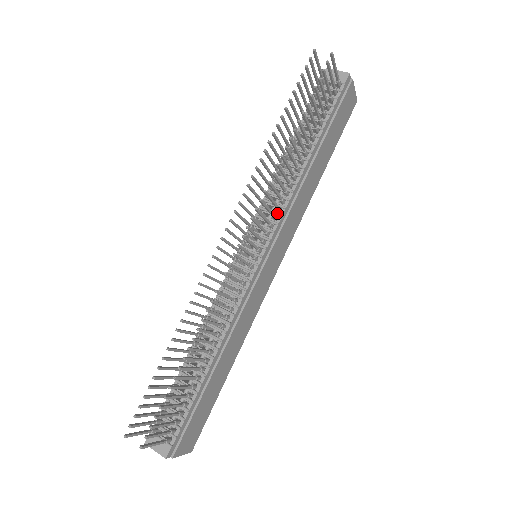
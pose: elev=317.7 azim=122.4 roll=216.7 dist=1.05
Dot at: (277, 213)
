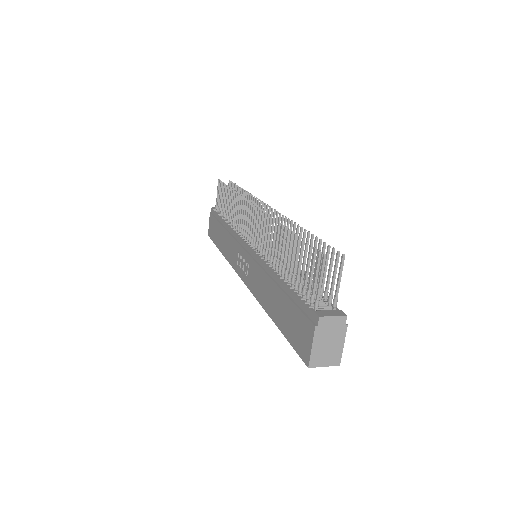
Dot at: occluded
